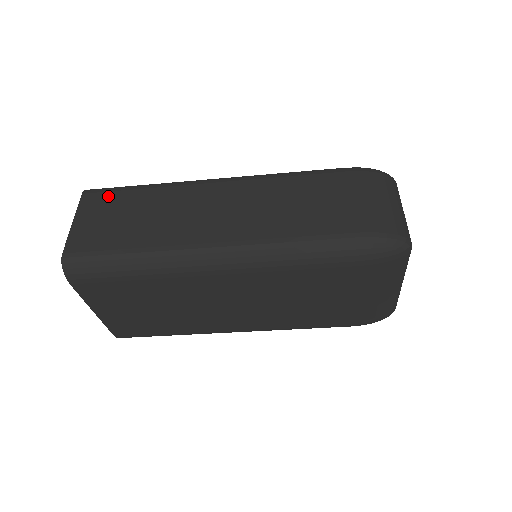
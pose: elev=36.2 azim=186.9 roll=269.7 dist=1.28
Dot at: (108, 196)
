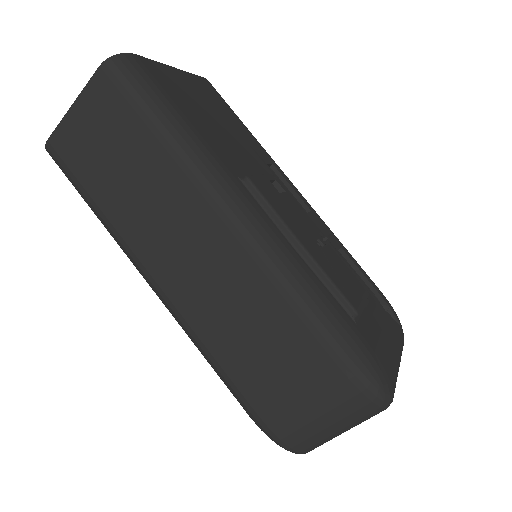
Dot at: (118, 104)
